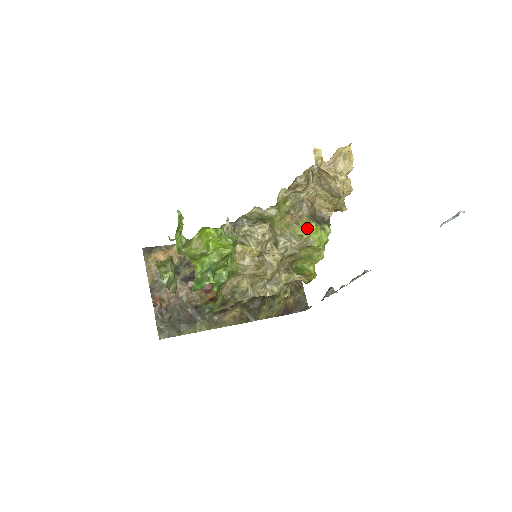
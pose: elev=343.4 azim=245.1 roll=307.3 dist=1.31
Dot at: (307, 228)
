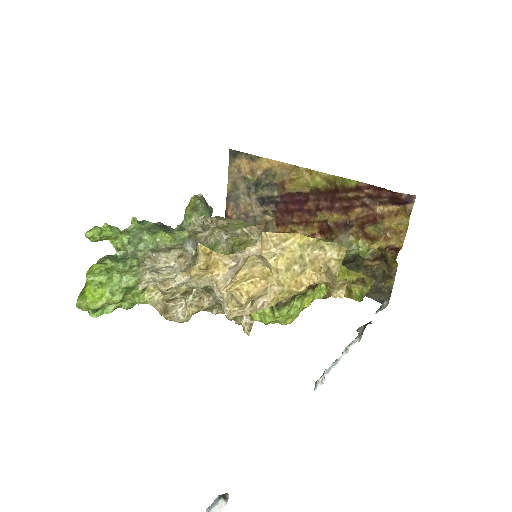
Dot at: occluded
